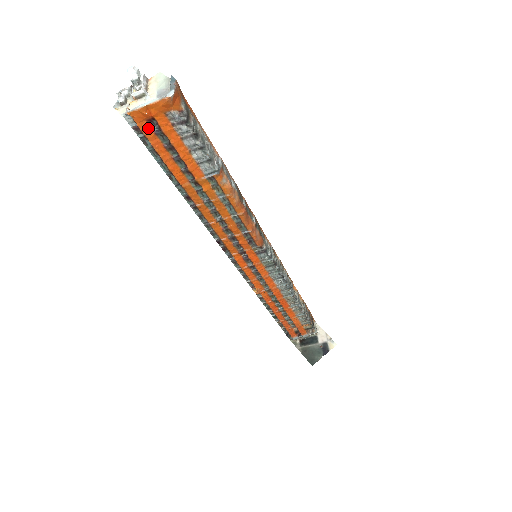
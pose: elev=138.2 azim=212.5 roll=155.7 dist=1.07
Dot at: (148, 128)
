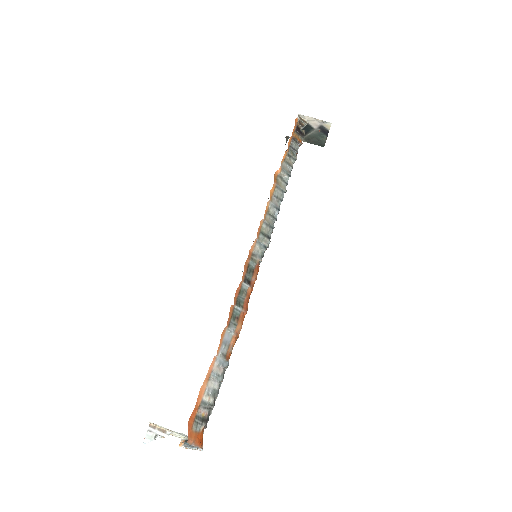
Dot at: occluded
